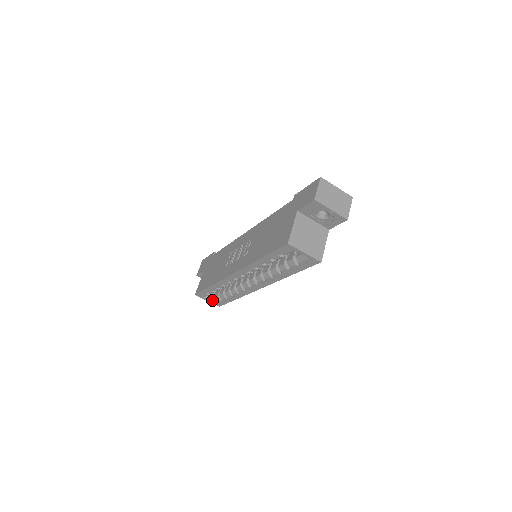
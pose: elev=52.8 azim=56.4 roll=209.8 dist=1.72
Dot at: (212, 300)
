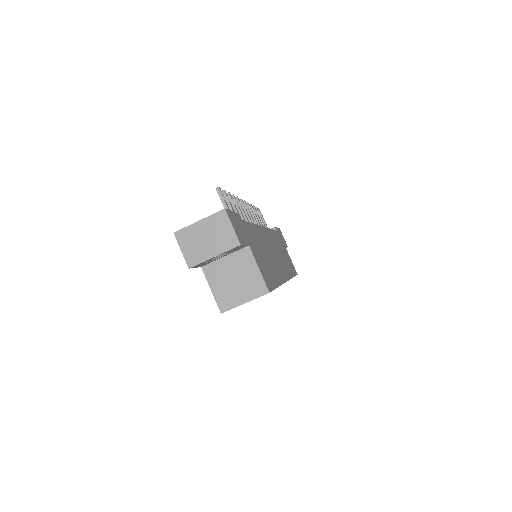
Dot at: occluded
